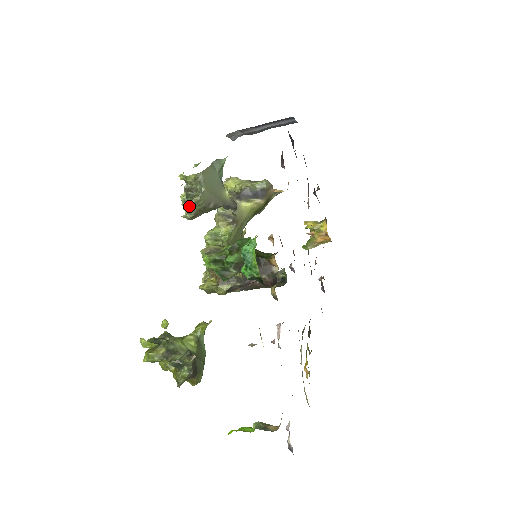
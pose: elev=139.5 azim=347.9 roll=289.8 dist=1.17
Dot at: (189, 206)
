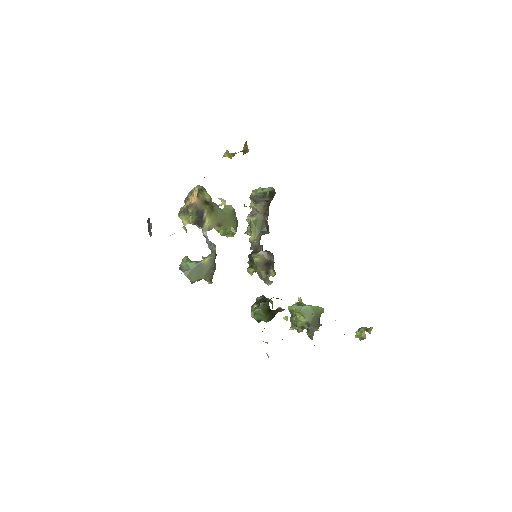
Dot at: (211, 281)
